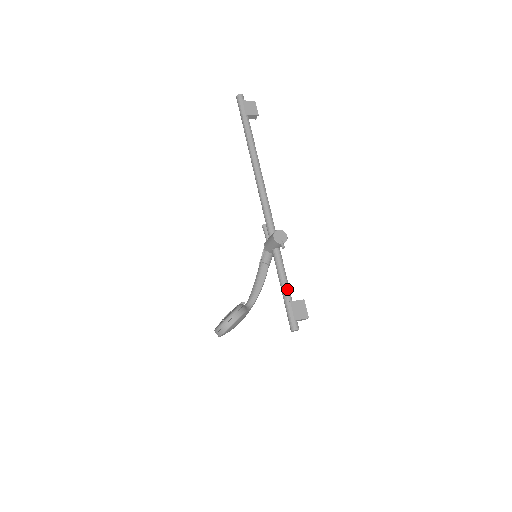
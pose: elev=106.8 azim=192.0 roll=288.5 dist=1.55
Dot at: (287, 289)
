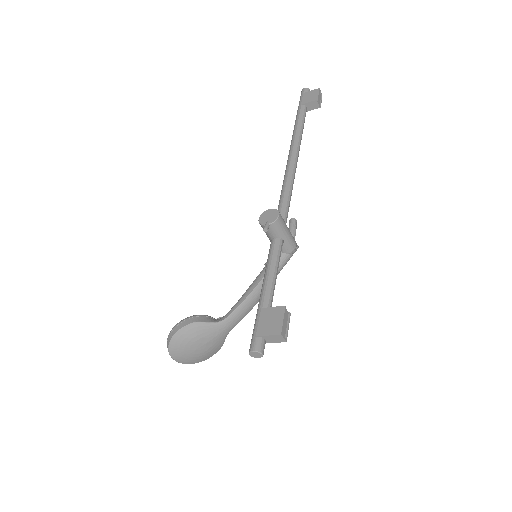
Dot at: (264, 291)
